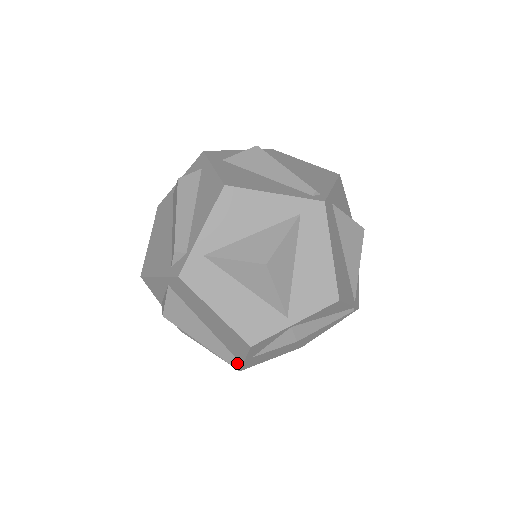
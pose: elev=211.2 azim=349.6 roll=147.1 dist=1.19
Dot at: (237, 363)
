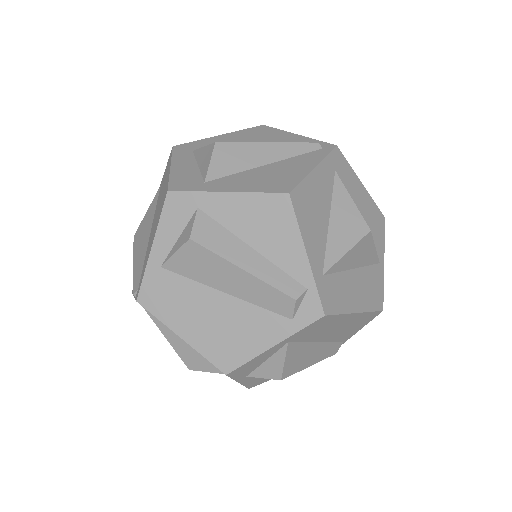
Dot at: occluded
